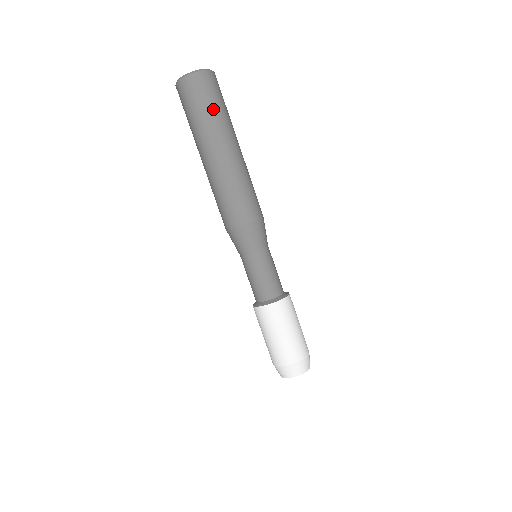
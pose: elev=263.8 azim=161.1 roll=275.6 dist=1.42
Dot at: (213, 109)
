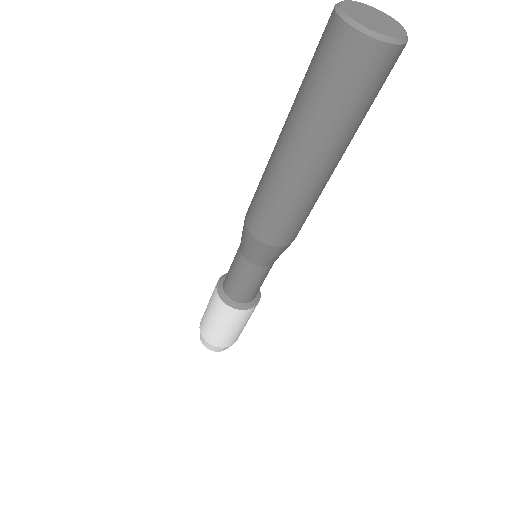
Dot at: (339, 106)
